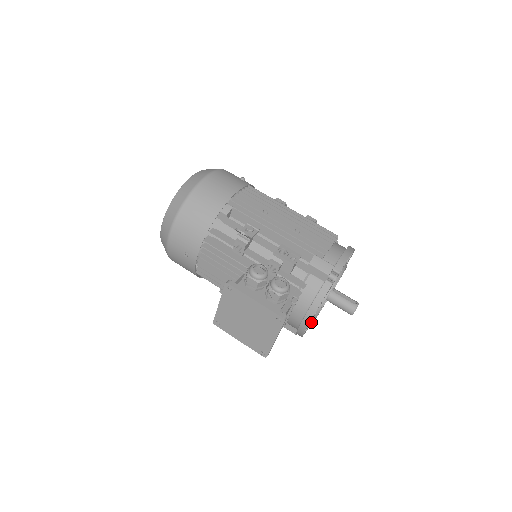
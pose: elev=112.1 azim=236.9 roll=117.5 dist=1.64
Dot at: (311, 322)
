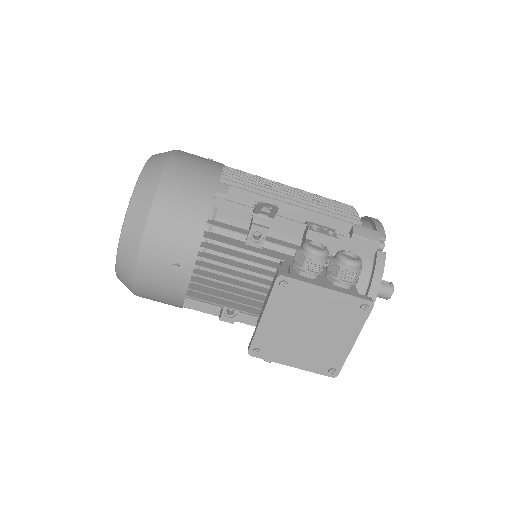
Dot at: occluded
